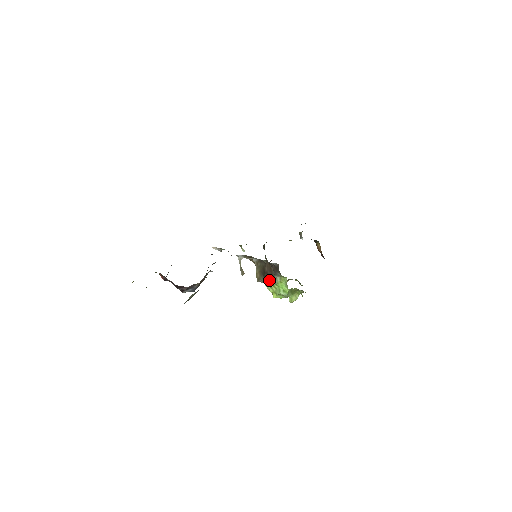
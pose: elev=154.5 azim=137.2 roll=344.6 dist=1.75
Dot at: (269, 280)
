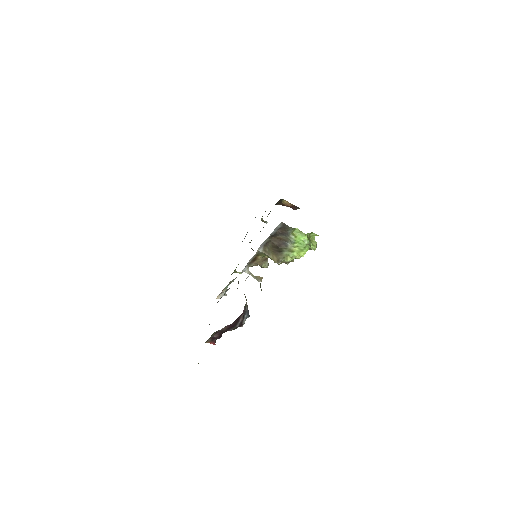
Dot at: (287, 247)
